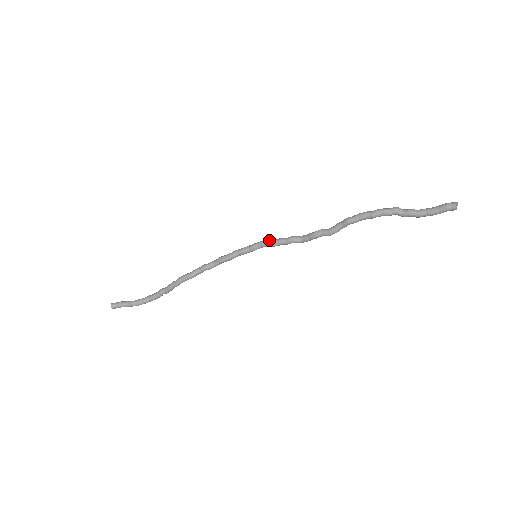
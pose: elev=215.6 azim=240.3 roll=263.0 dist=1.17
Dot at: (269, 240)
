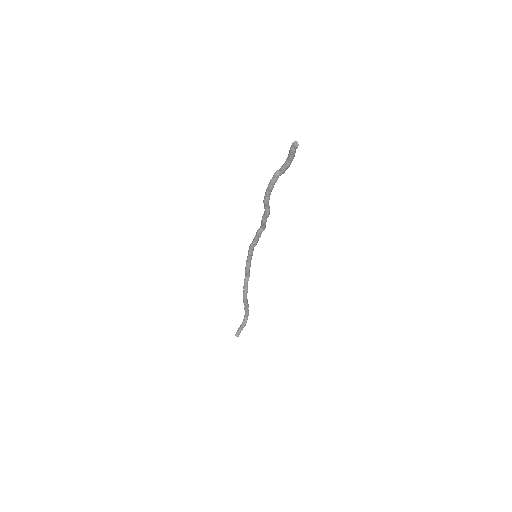
Dot at: (251, 243)
